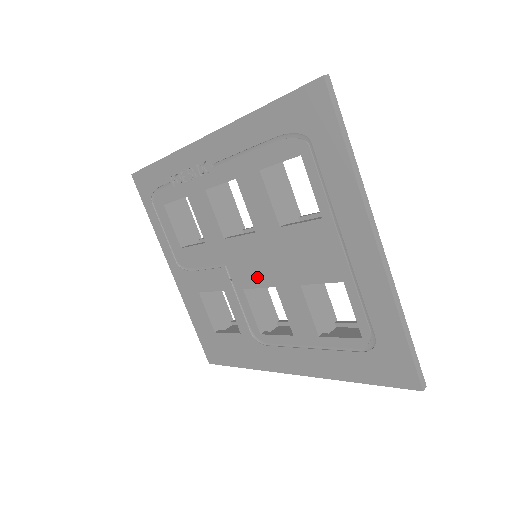
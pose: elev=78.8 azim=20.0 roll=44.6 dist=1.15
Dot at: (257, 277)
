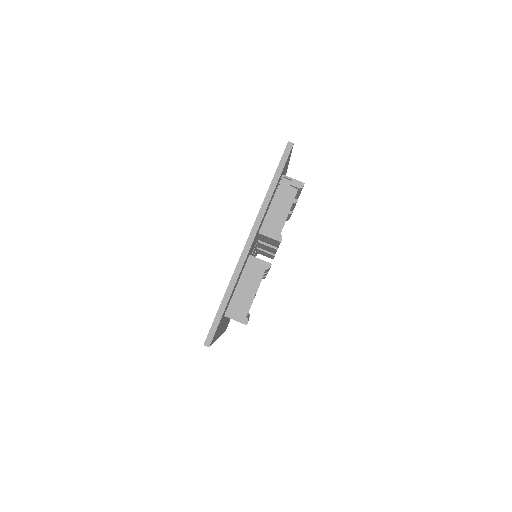
Dot at: occluded
